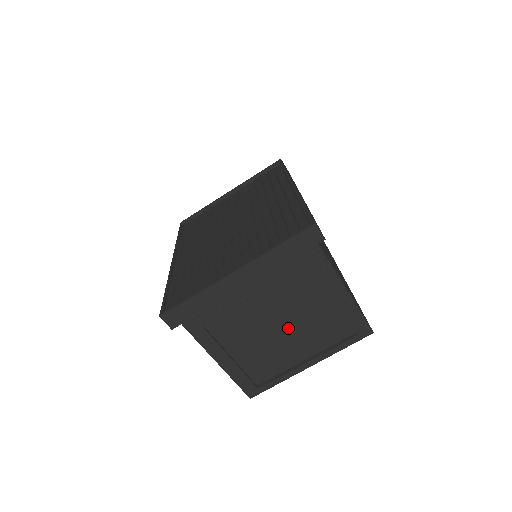
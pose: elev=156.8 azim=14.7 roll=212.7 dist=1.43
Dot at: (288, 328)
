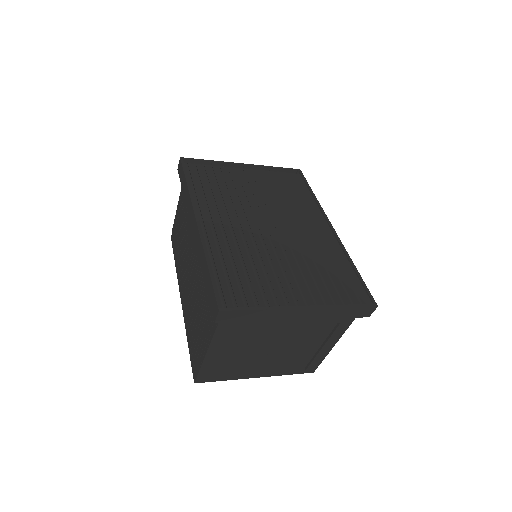
Dot at: (275, 349)
